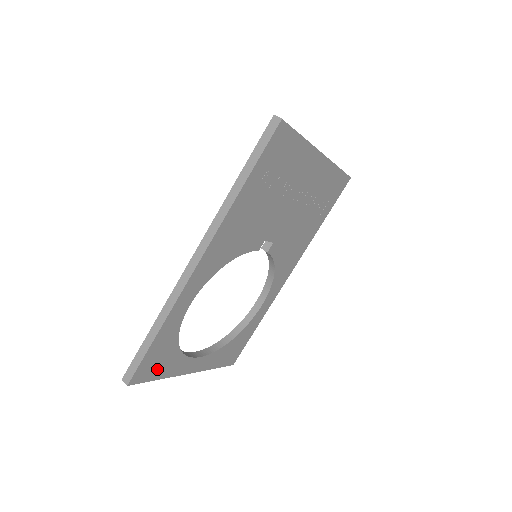
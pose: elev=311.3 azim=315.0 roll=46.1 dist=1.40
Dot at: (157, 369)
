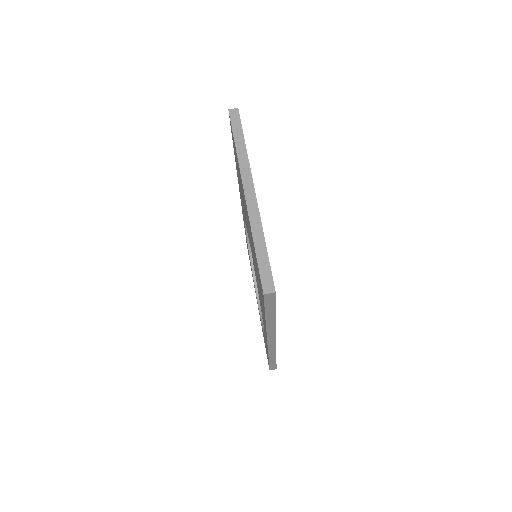
Dot at: occluded
